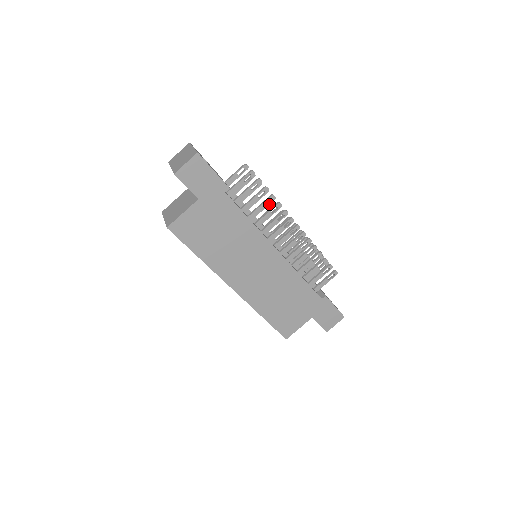
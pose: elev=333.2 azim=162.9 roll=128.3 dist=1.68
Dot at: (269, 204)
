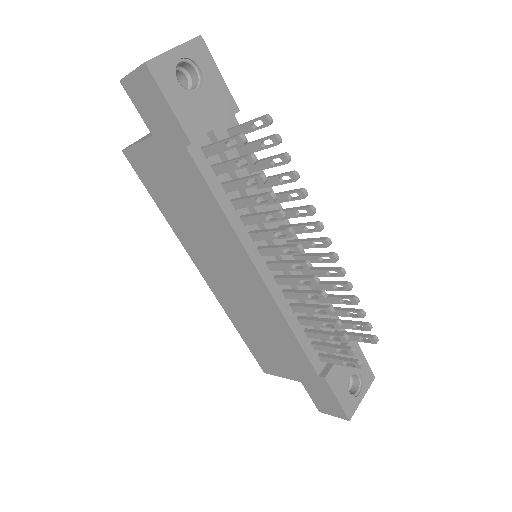
Dot at: (263, 203)
